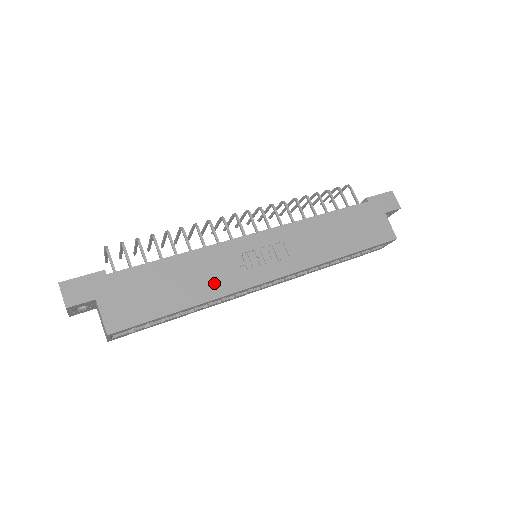
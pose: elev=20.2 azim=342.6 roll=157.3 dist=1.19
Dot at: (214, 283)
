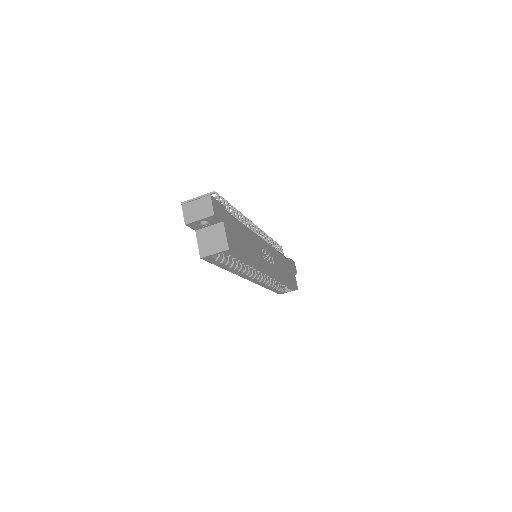
Dot at: (257, 256)
